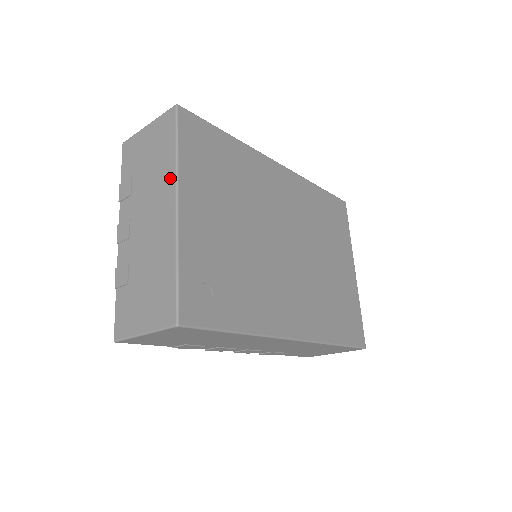
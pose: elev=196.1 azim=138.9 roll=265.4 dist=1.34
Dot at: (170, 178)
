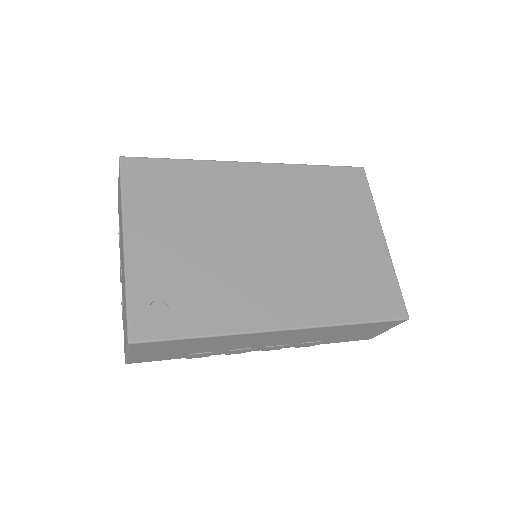
Dot at: (121, 220)
